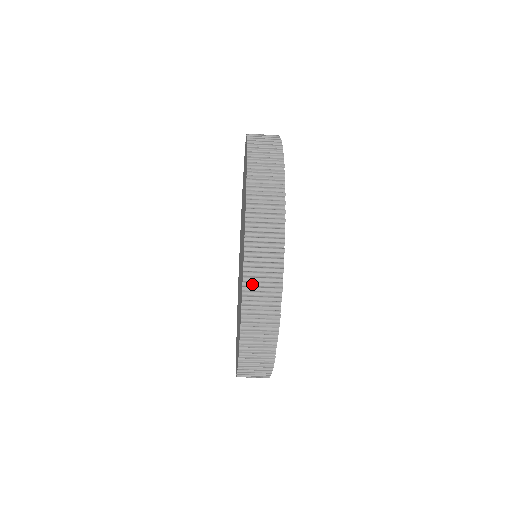
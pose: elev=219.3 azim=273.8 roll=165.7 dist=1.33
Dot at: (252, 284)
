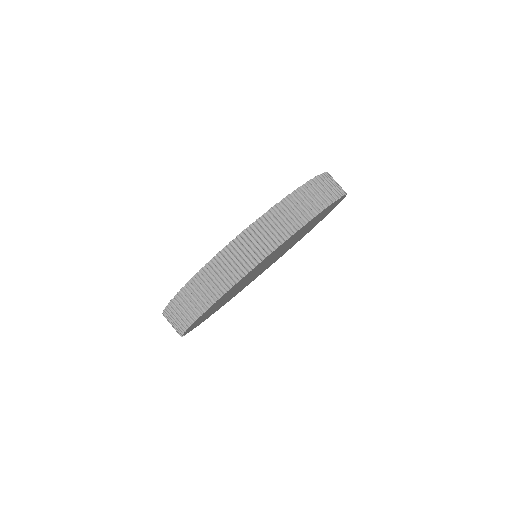
Dot at: occluded
